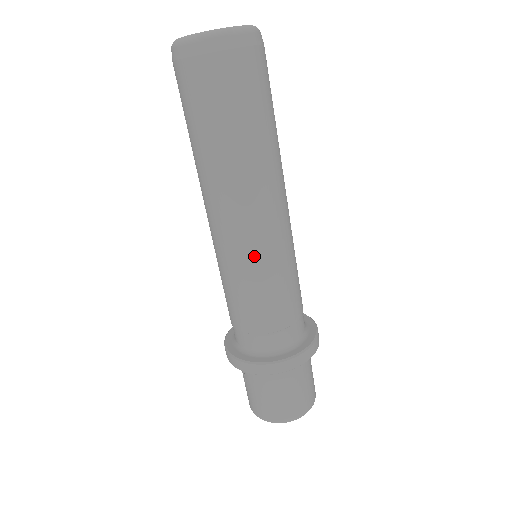
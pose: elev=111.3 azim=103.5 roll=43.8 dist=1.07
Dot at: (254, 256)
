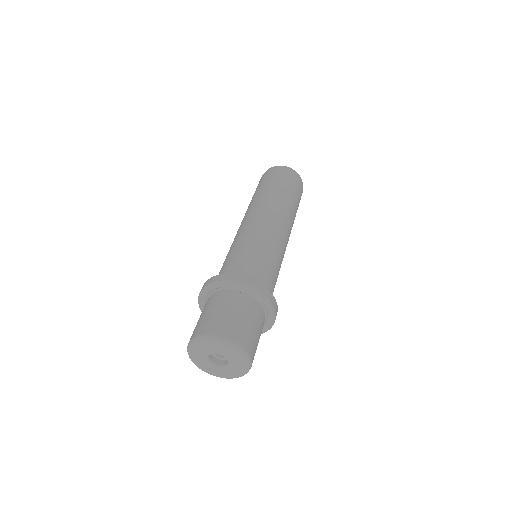
Dot at: (255, 228)
